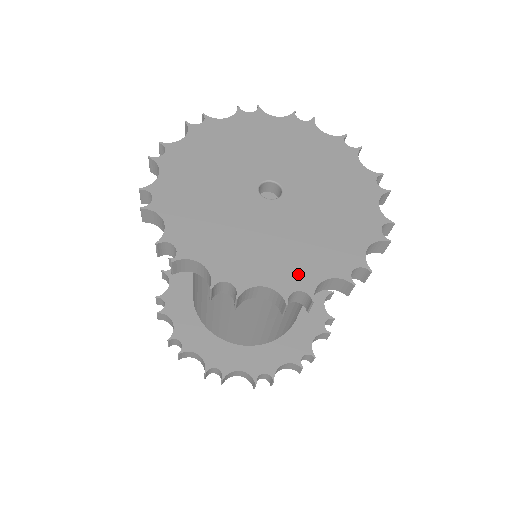
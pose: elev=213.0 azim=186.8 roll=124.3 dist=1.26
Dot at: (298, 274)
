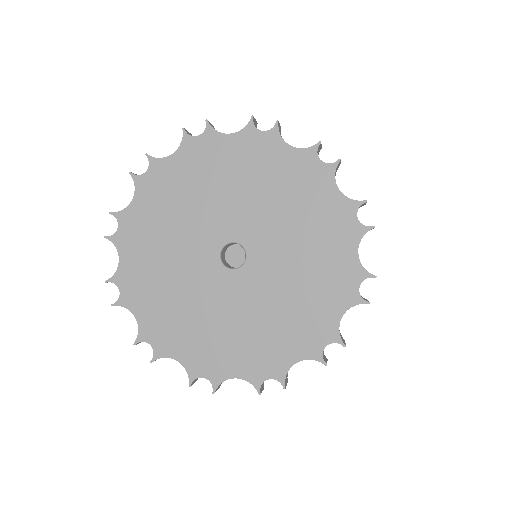
Dot at: (268, 360)
